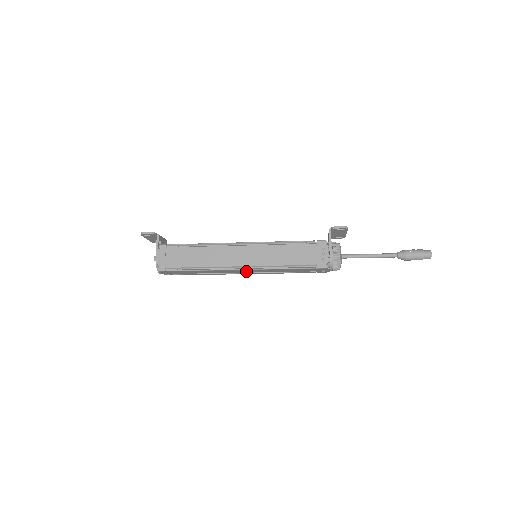
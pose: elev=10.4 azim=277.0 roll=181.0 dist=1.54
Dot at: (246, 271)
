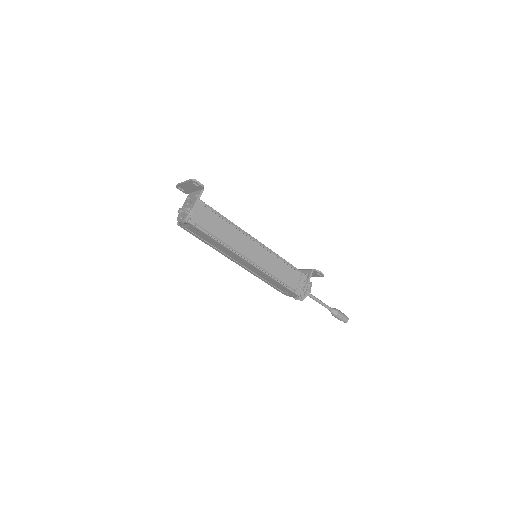
Dot at: (244, 263)
